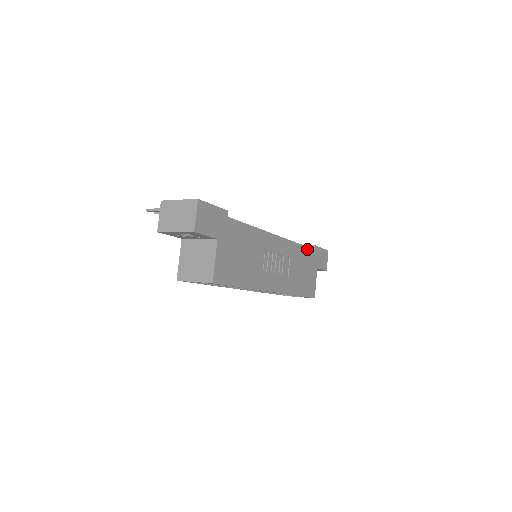
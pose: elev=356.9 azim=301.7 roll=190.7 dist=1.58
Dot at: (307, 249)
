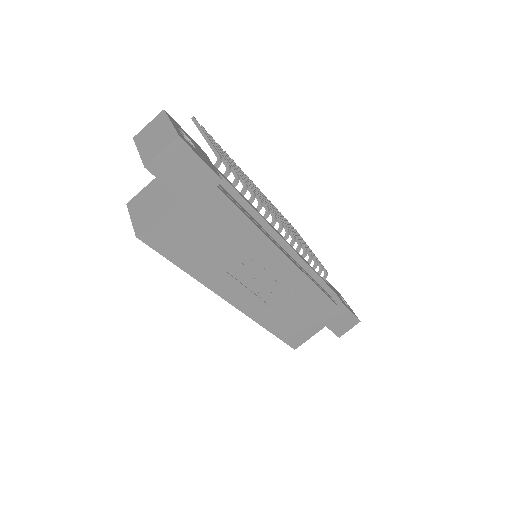
Dot at: (326, 299)
